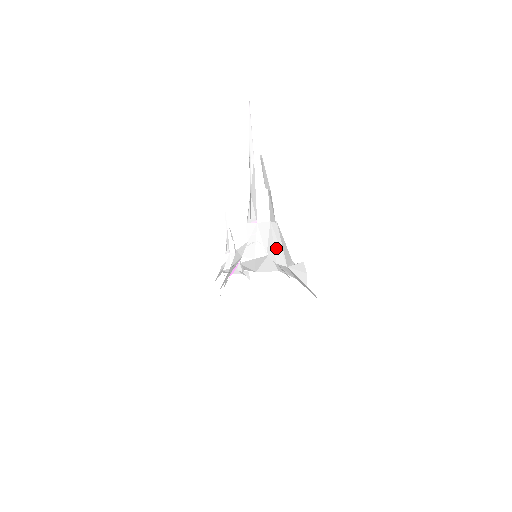
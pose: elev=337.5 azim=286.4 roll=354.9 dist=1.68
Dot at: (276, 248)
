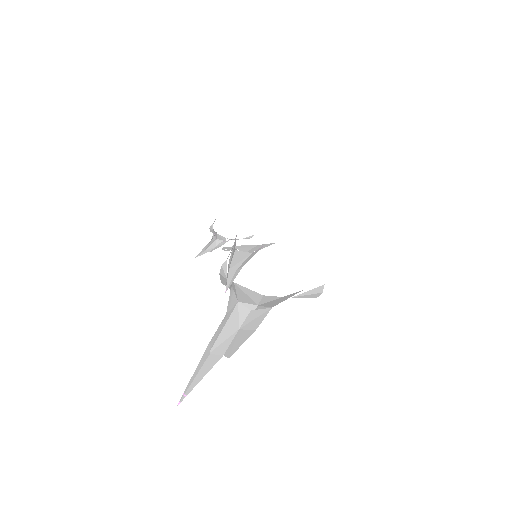
Dot at: occluded
